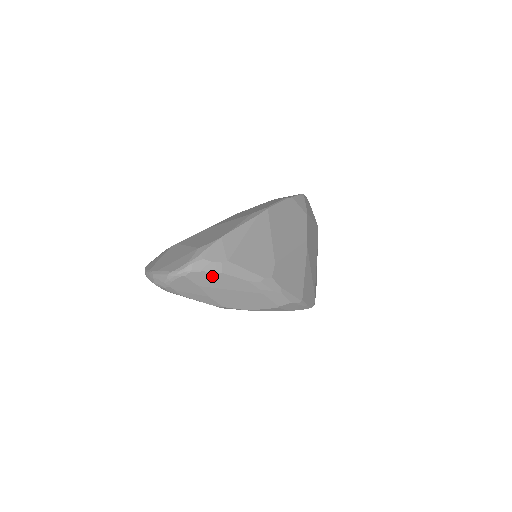
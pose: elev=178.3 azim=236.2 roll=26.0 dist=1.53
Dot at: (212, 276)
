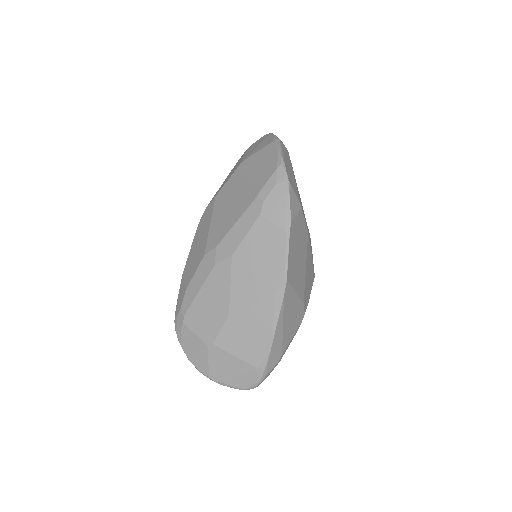
Dot at: occluded
